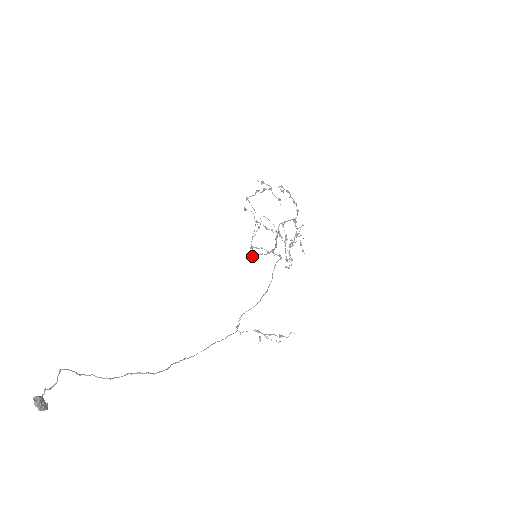
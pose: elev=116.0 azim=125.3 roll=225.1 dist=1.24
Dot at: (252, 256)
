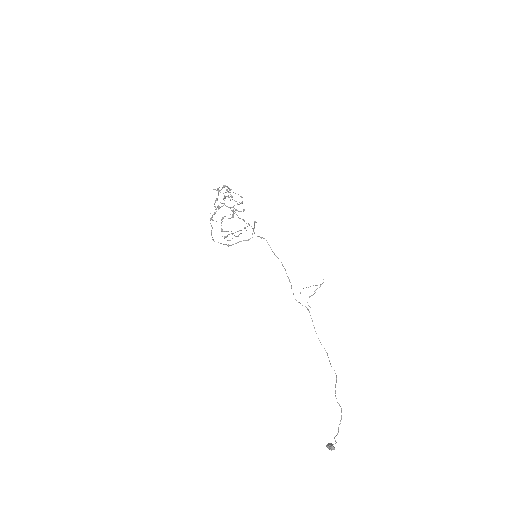
Dot at: occluded
